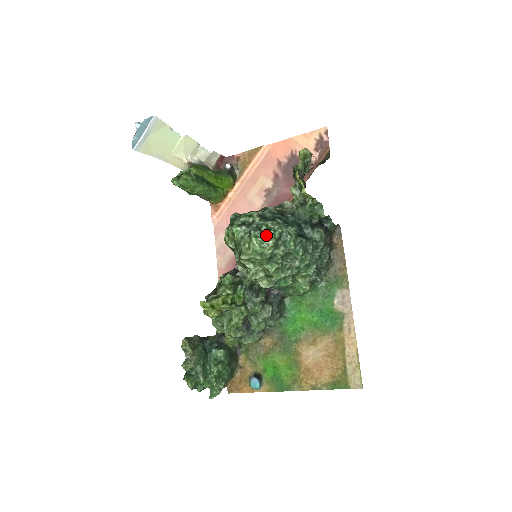
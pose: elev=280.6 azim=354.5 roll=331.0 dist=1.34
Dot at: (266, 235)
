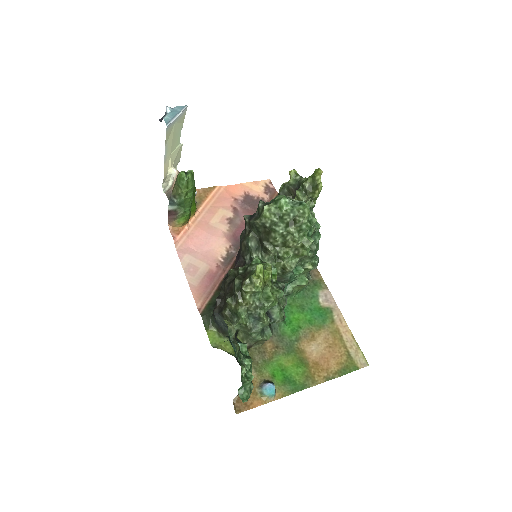
Dot at: occluded
